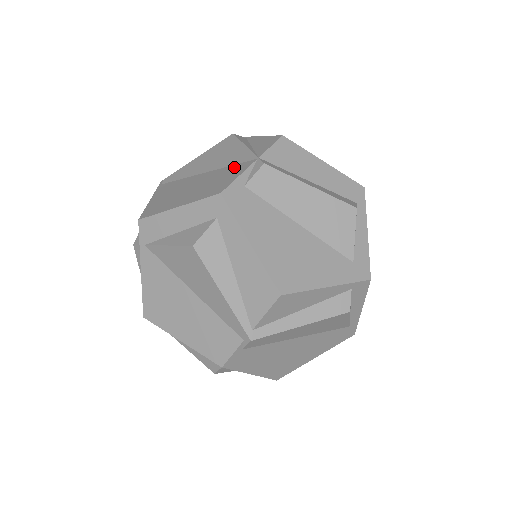
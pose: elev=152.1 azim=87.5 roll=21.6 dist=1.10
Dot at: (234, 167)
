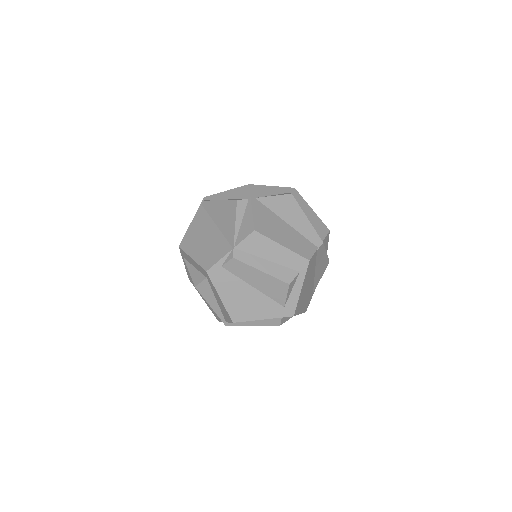
Dot at: (224, 243)
